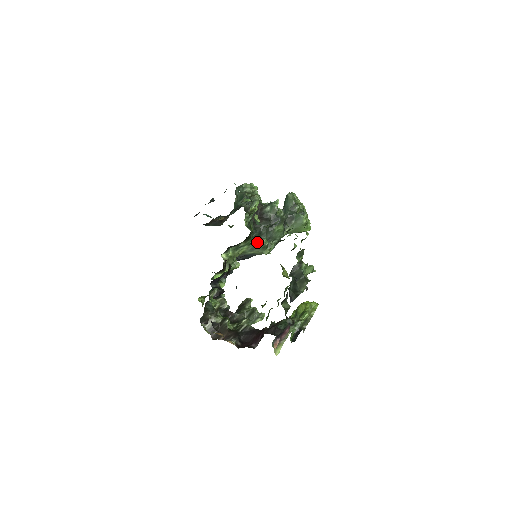
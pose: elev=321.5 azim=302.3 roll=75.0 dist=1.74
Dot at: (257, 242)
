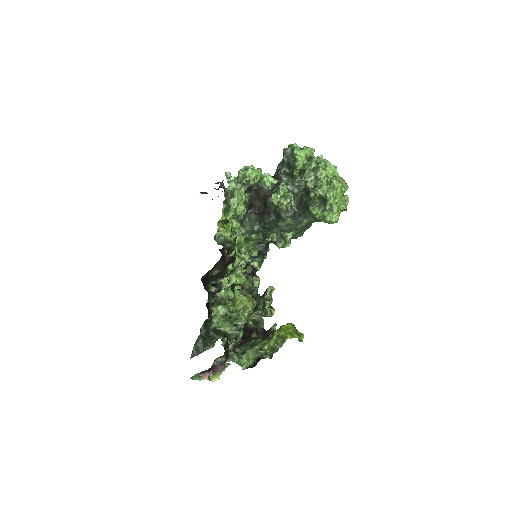
Dot at: (264, 236)
